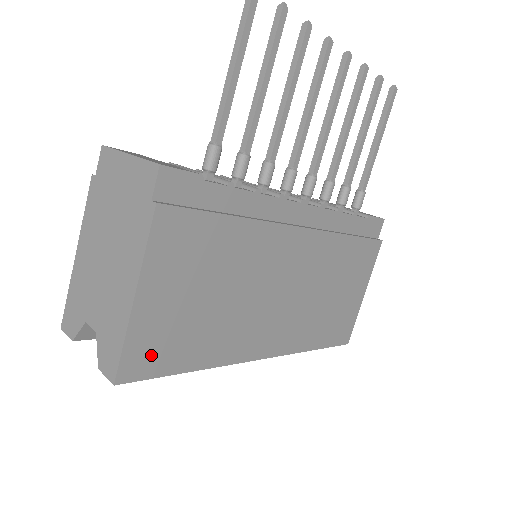
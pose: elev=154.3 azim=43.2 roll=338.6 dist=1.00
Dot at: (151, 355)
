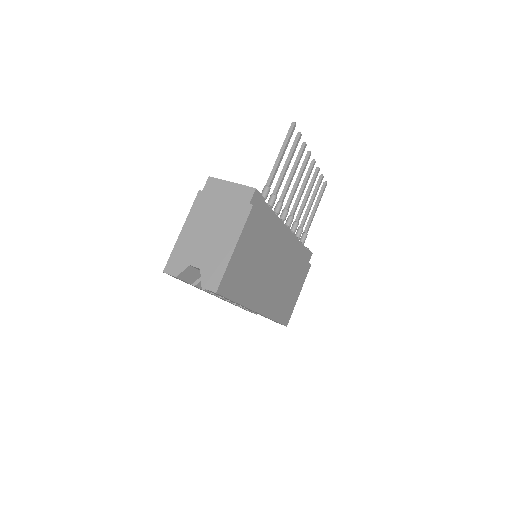
Dot at: (230, 284)
